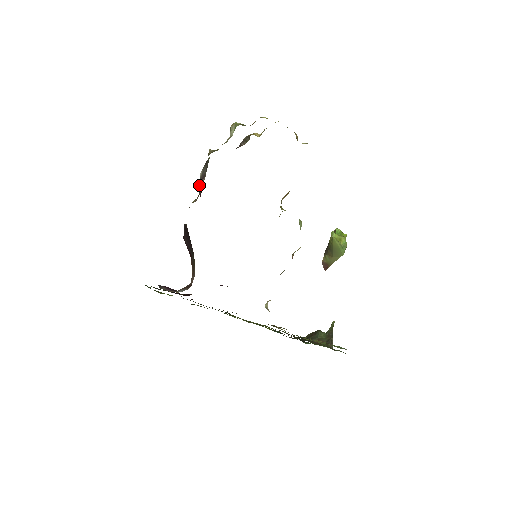
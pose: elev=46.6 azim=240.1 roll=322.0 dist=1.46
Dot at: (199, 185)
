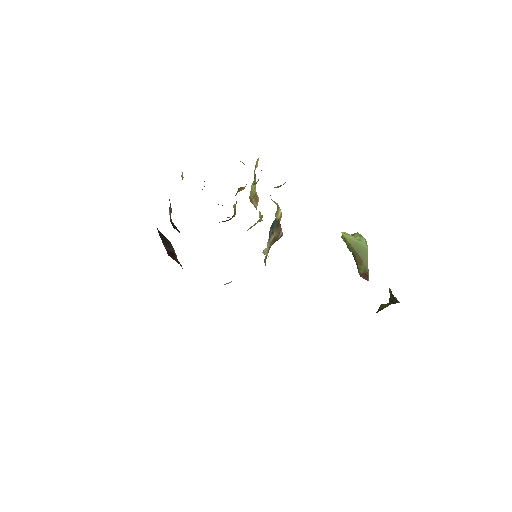
Dot at: (170, 218)
